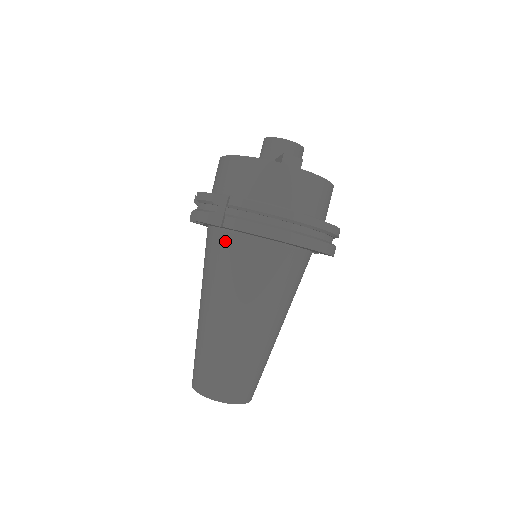
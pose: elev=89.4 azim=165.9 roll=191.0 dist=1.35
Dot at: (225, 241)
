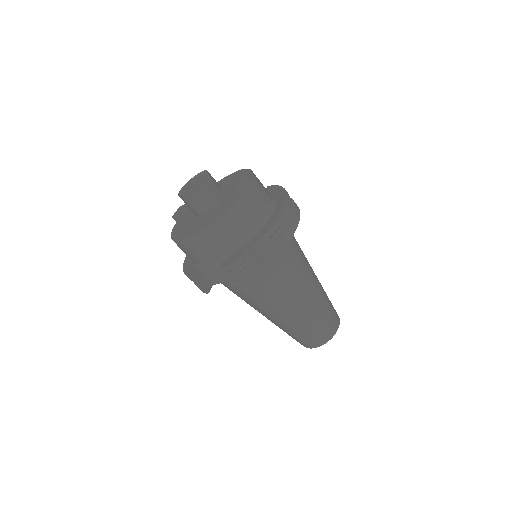
Dot at: (263, 269)
